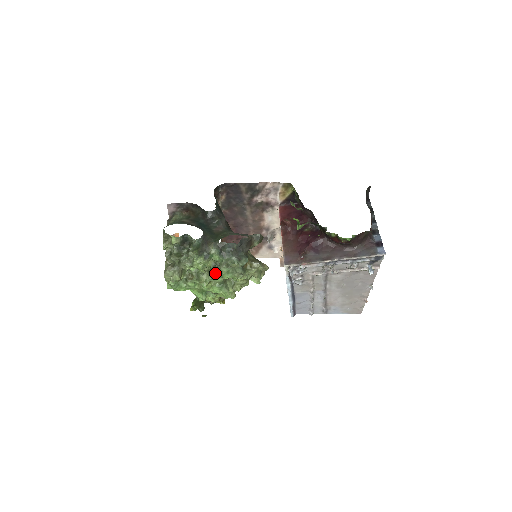
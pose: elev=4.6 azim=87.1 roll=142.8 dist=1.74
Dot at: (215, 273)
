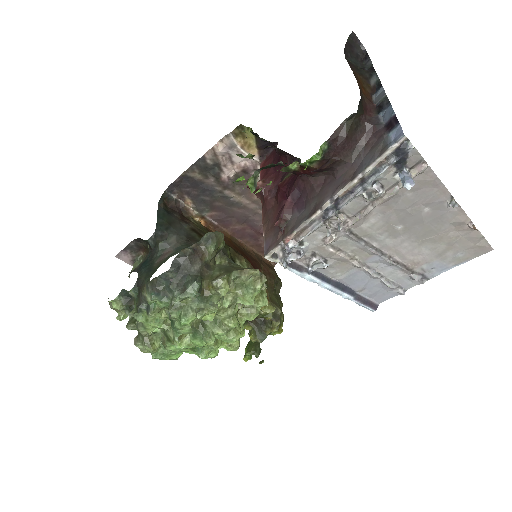
Dot at: (173, 324)
